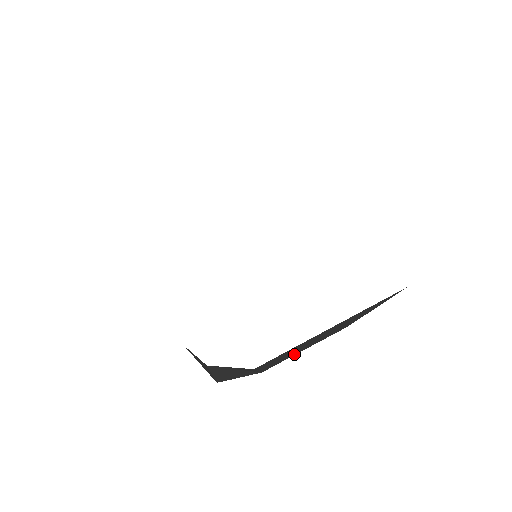
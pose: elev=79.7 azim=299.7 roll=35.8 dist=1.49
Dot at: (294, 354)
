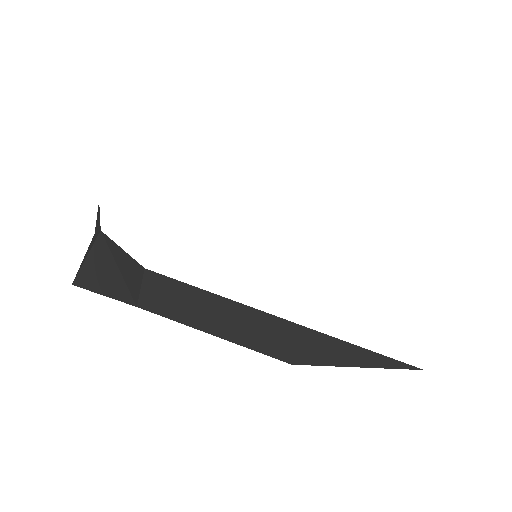
Dot at: (198, 325)
